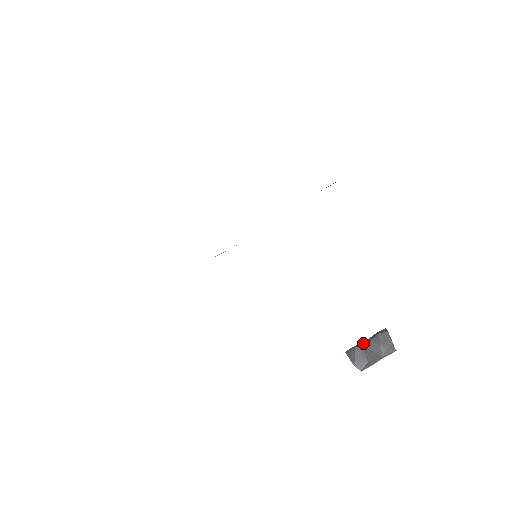
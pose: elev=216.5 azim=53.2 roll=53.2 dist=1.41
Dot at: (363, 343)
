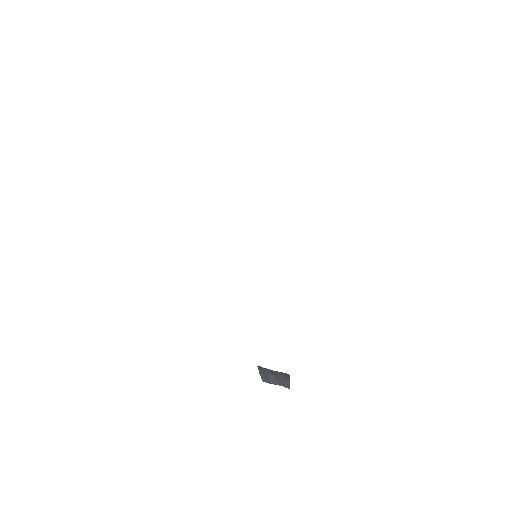
Dot at: (271, 370)
